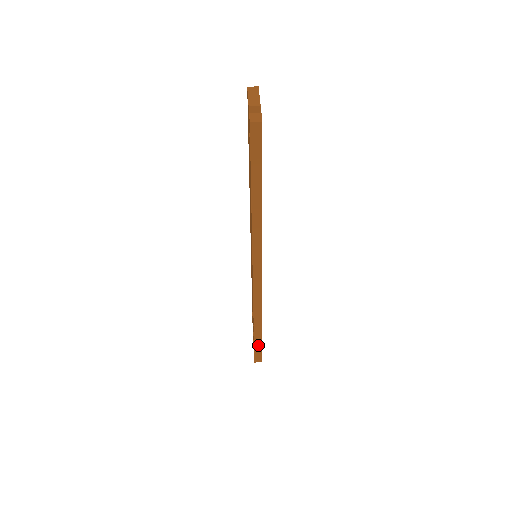
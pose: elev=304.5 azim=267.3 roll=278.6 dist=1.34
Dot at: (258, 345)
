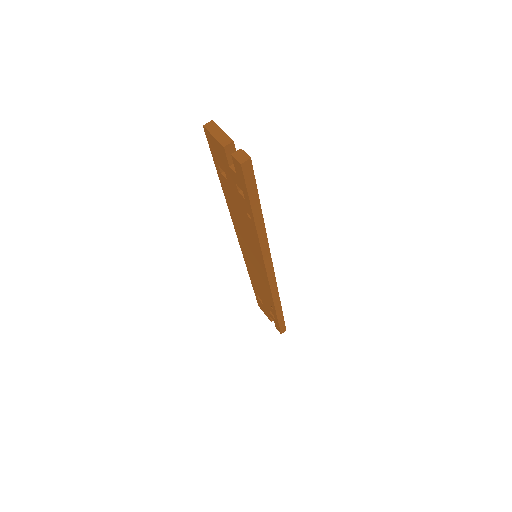
Dot at: (281, 321)
